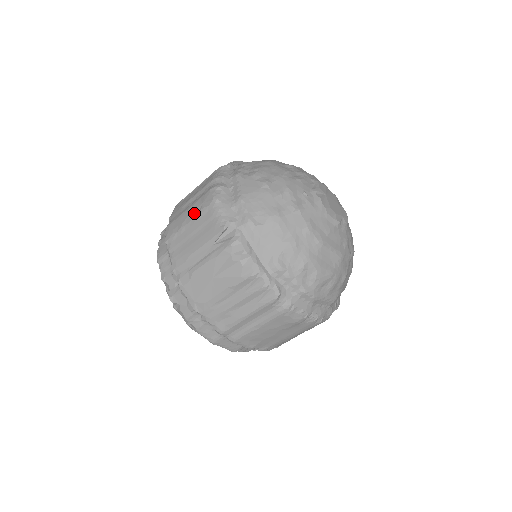
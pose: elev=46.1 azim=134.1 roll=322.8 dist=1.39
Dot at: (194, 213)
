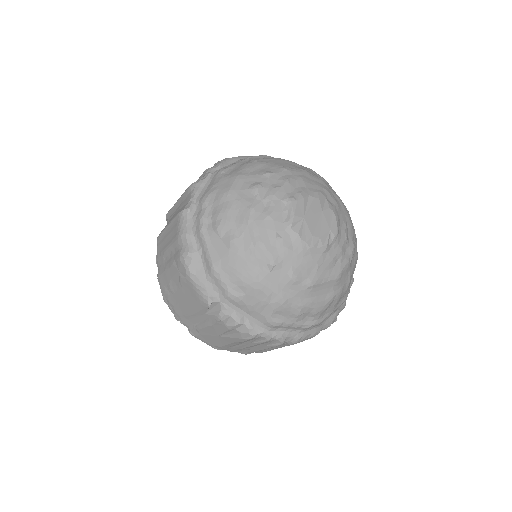
Dot at: (175, 278)
